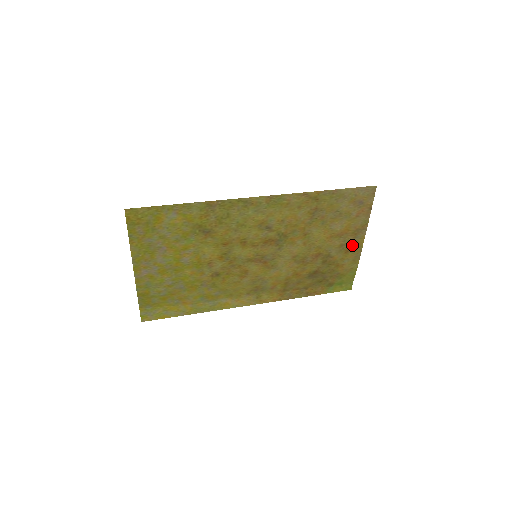
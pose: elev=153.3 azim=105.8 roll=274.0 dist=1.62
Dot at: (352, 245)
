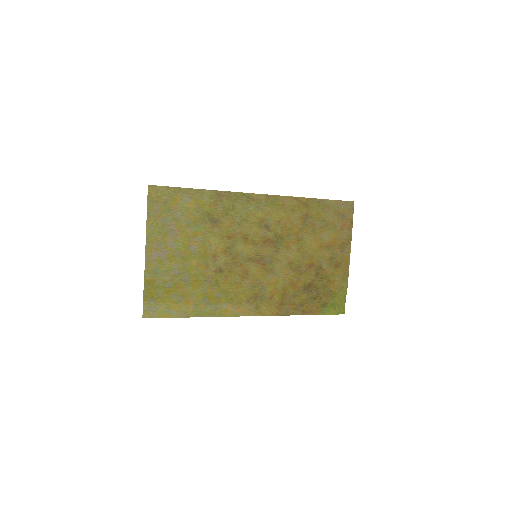
Dot at: (340, 260)
